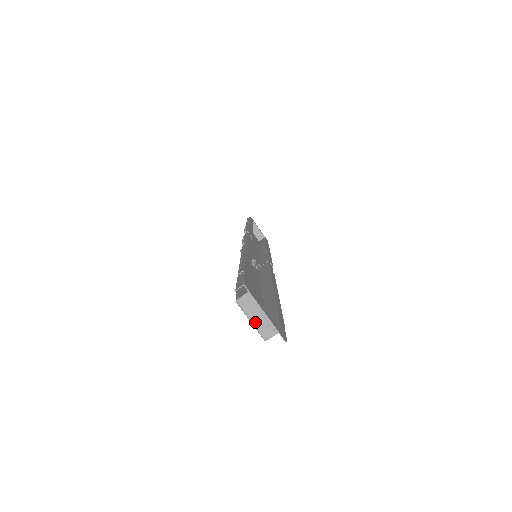
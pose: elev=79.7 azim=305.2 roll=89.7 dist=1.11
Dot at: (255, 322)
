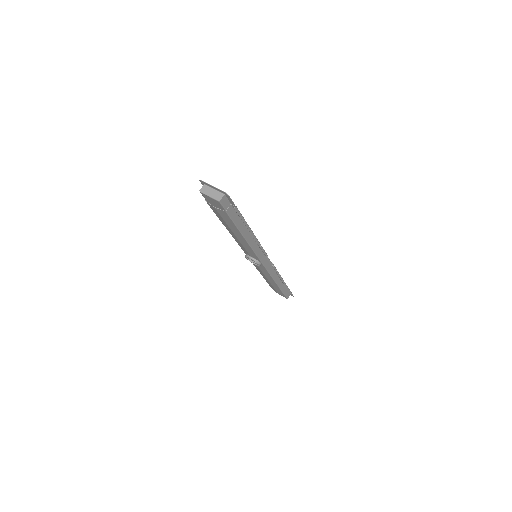
Dot at: (211, 196)
